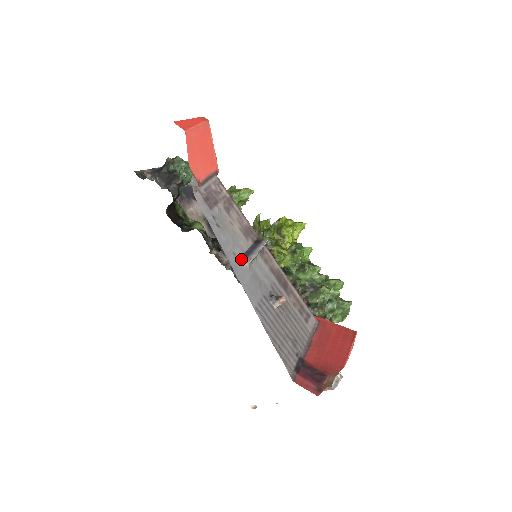
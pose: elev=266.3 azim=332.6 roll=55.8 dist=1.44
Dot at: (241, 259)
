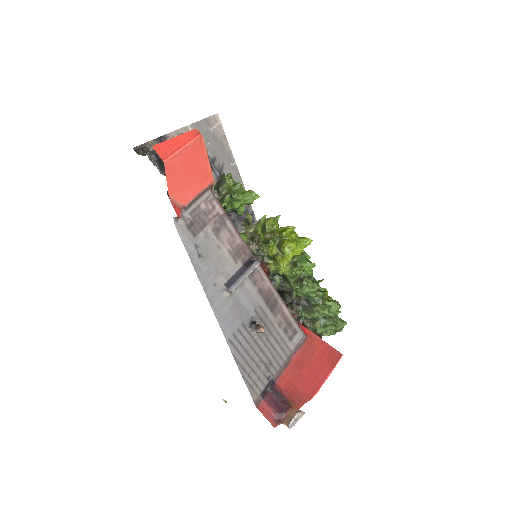
Dot at: (222, 288)
